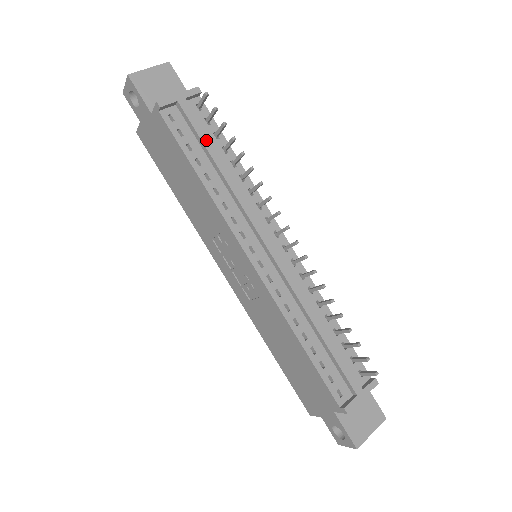
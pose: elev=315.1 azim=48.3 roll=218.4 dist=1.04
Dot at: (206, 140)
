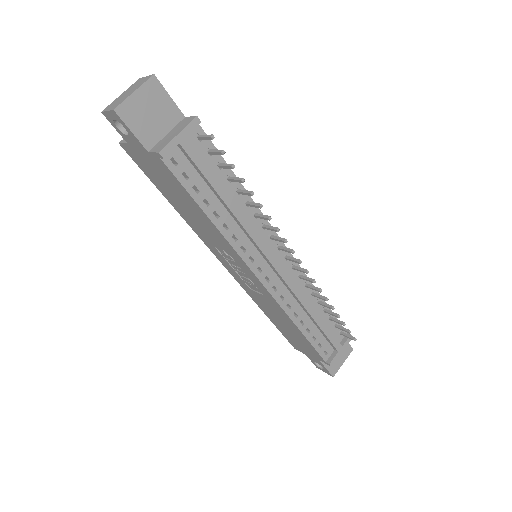
Dot at: (212, 179)
